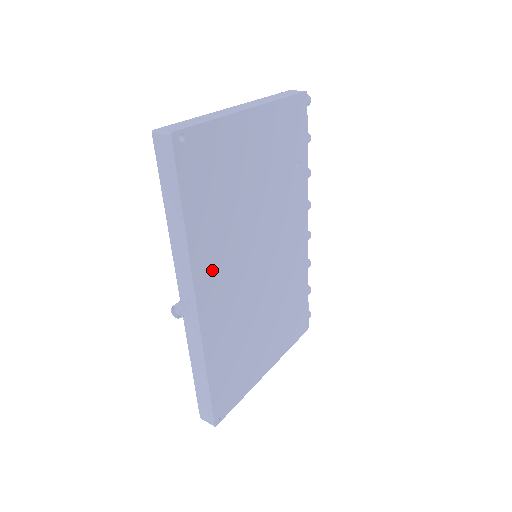
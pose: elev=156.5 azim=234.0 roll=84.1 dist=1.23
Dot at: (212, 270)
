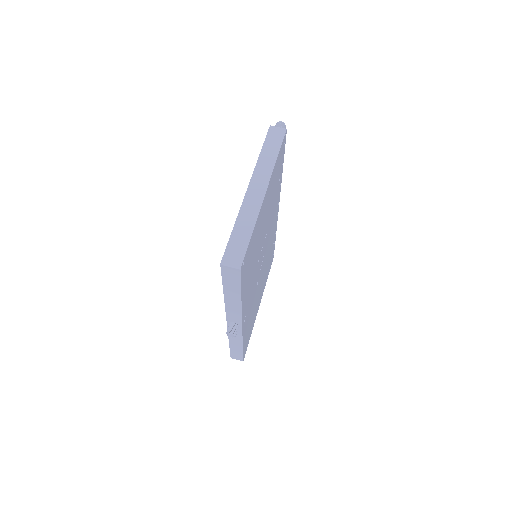
Dot at: (247, 300)
